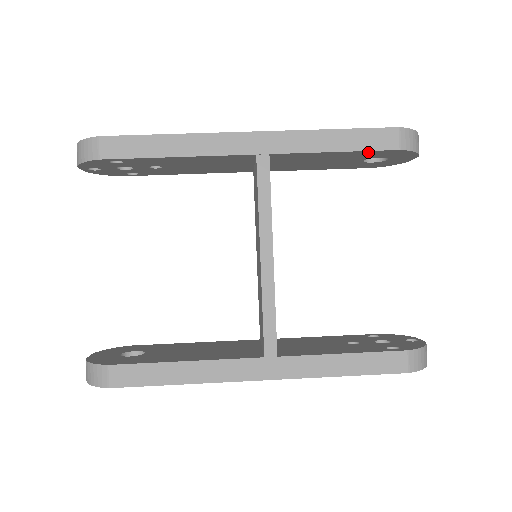
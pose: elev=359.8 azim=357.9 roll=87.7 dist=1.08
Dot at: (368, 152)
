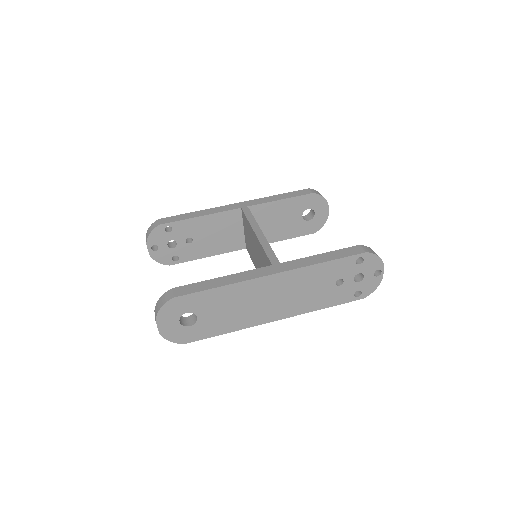
Dot at: (298, 199)
